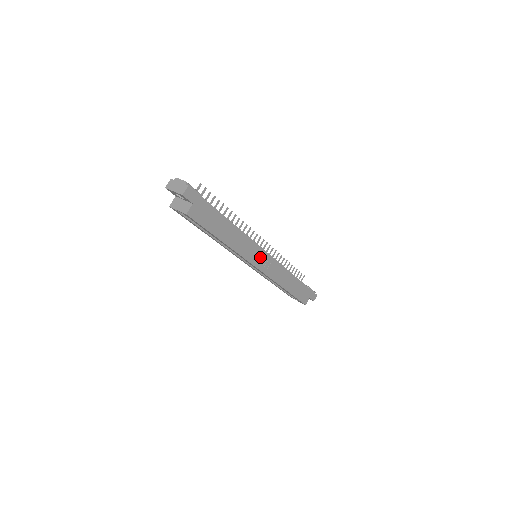
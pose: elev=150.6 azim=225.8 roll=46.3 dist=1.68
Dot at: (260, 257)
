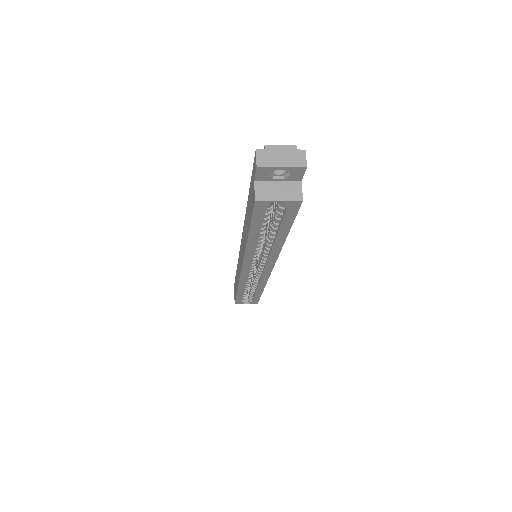
Dot at: occluded
